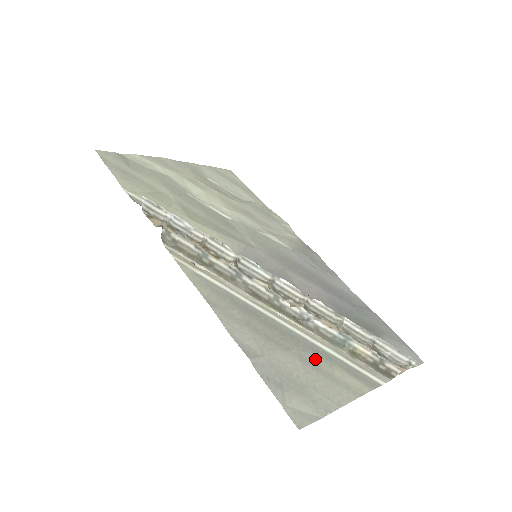
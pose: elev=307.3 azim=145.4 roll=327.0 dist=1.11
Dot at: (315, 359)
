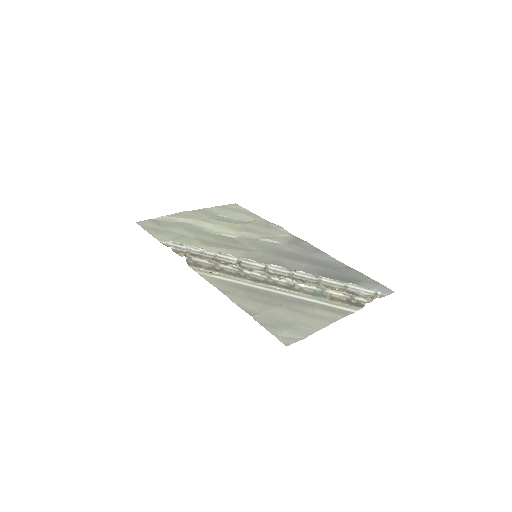
Dot at: (300, 307)
